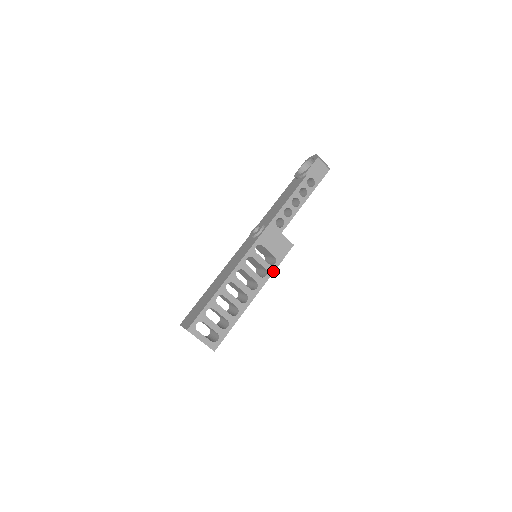
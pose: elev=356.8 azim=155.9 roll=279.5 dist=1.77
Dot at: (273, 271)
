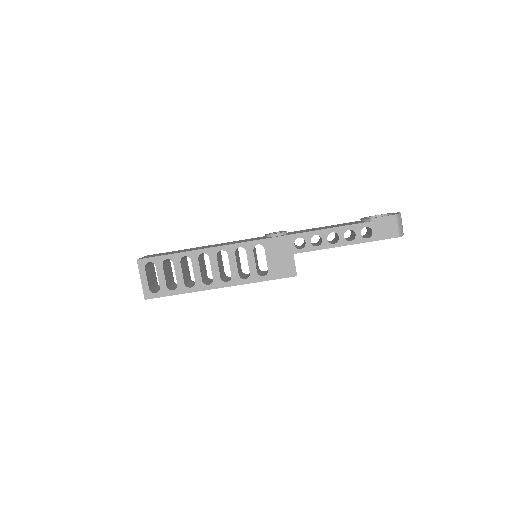
Dot at: (256, 281)
